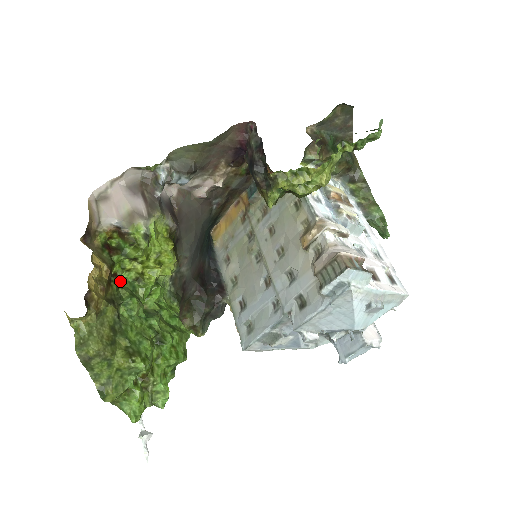
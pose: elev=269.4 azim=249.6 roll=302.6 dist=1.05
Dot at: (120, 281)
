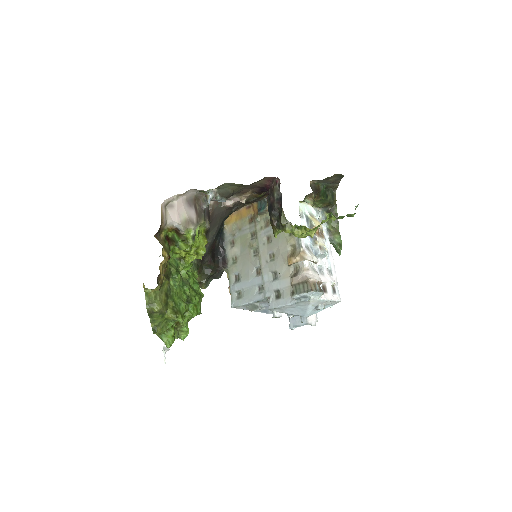
Dot at: (170, 259)
